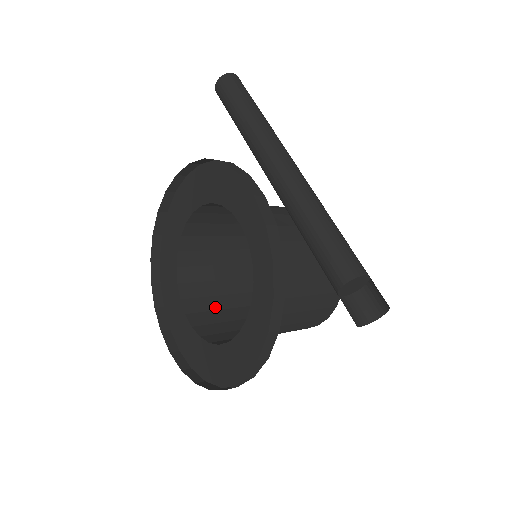
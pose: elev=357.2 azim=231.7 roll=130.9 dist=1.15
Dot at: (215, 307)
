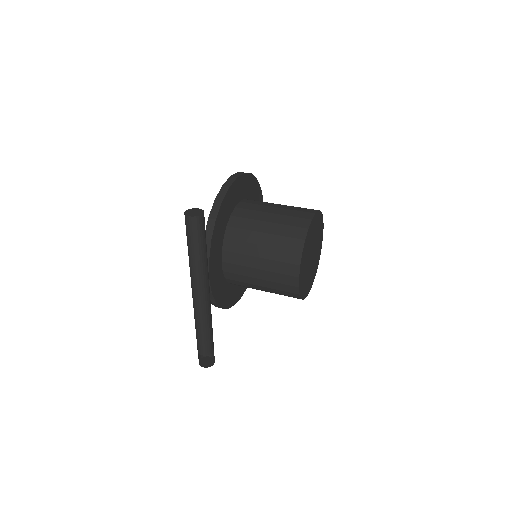
Dot at: occluded
